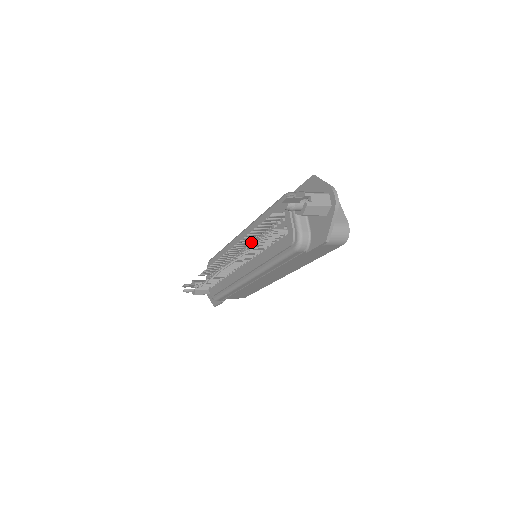
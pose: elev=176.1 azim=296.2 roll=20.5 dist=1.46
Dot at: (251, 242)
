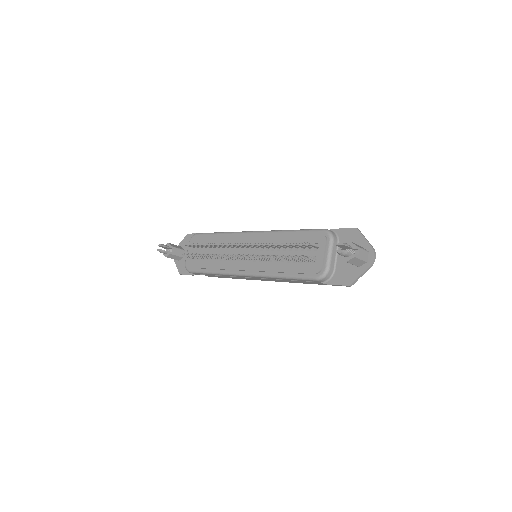
Dot at: (265, 247)
